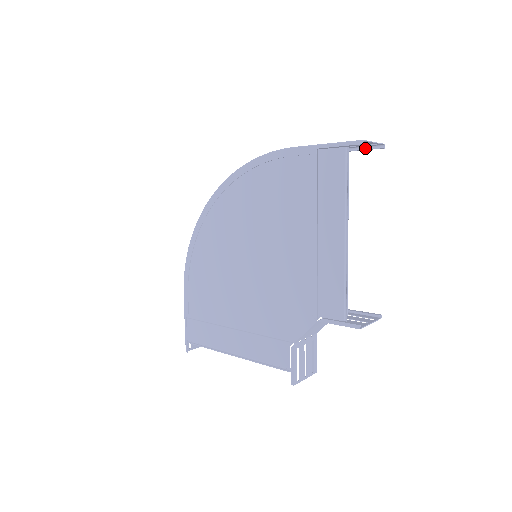
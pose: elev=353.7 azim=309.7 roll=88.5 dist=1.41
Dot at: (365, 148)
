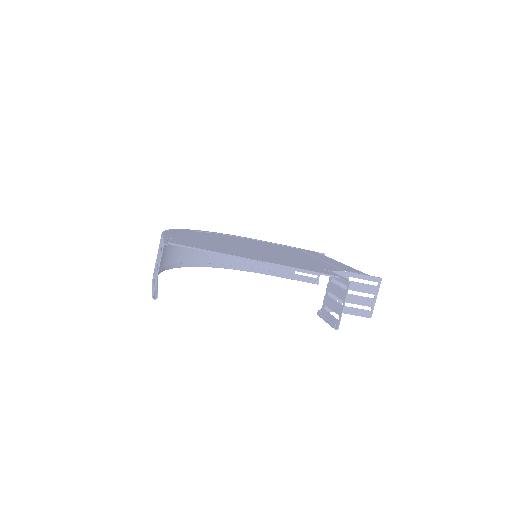
Dot at: (305, 281)
